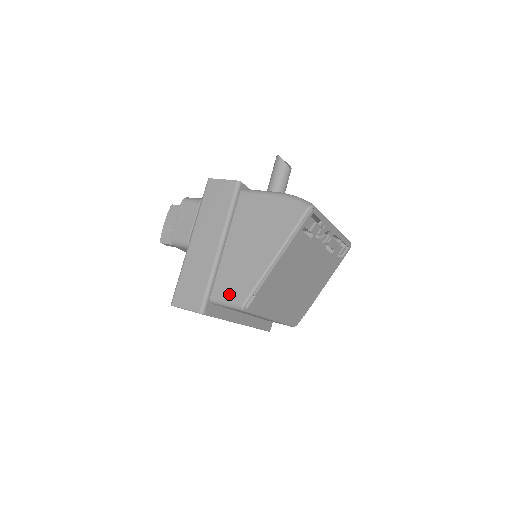
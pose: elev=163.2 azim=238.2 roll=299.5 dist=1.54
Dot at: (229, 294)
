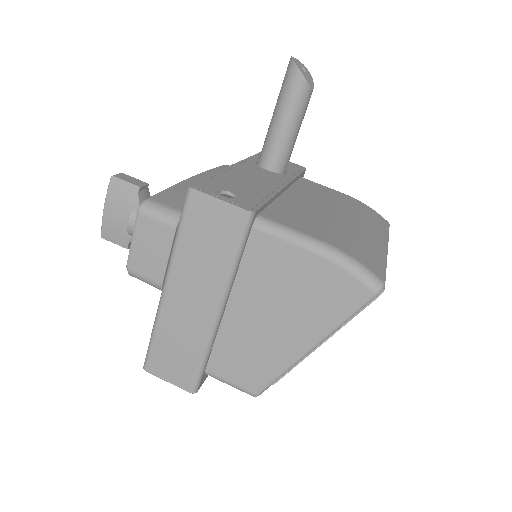
Dot at: (235, 377)
